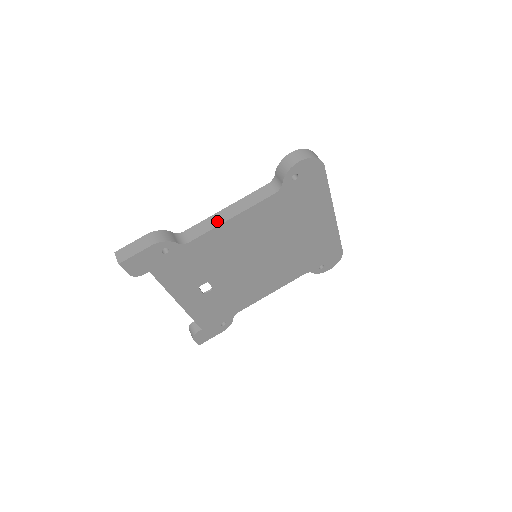
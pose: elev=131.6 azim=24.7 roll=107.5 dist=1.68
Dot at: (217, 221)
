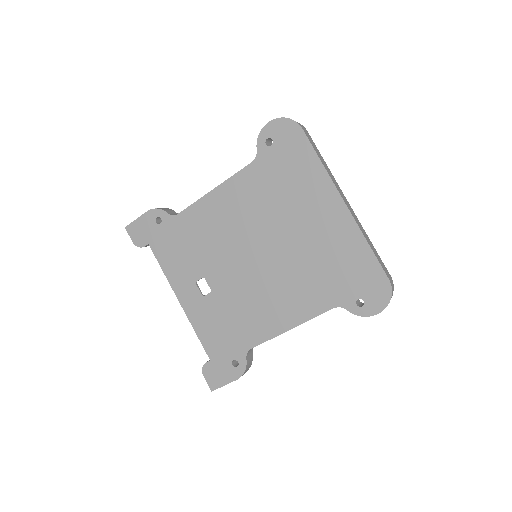
Dot at: occluded
